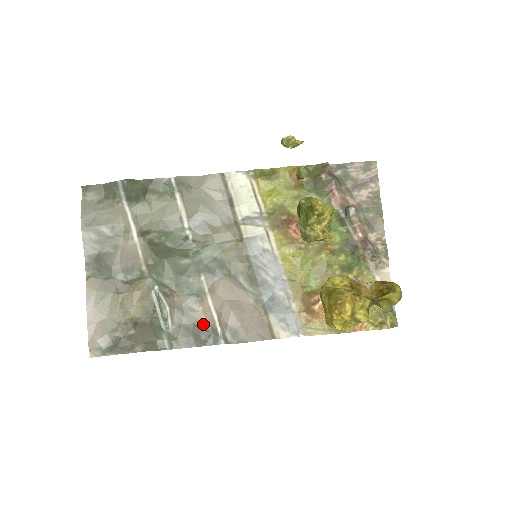
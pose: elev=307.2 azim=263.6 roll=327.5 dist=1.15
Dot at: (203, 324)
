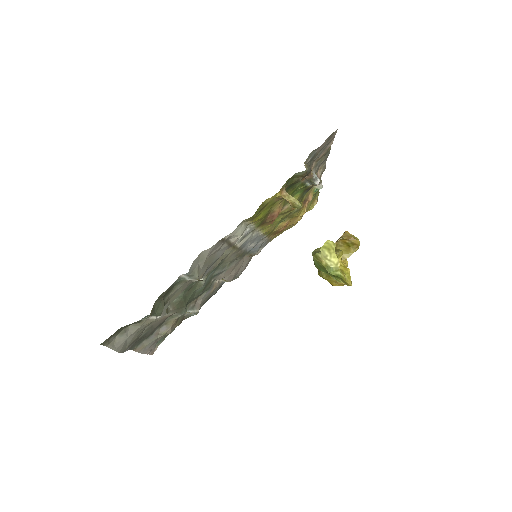
Dot at: (215, 290)
